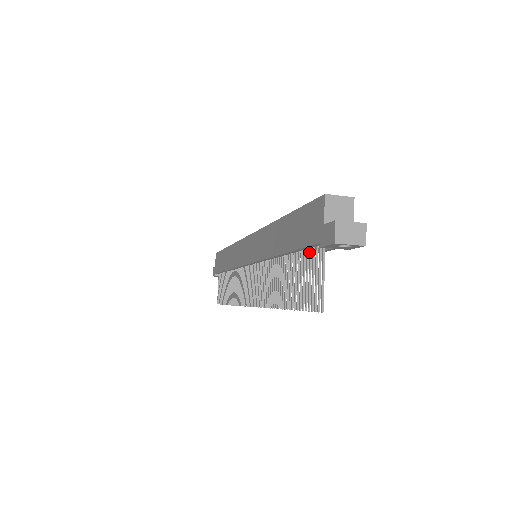
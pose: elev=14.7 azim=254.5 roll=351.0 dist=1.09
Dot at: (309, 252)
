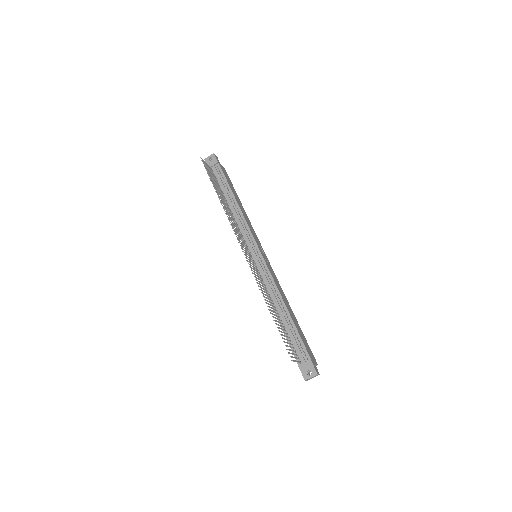
Dot at: (215, 179)
